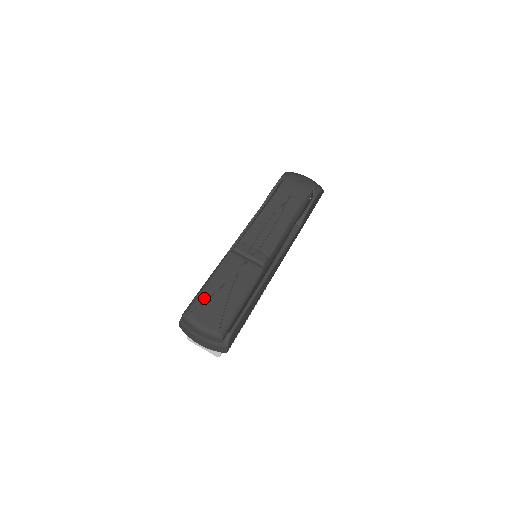
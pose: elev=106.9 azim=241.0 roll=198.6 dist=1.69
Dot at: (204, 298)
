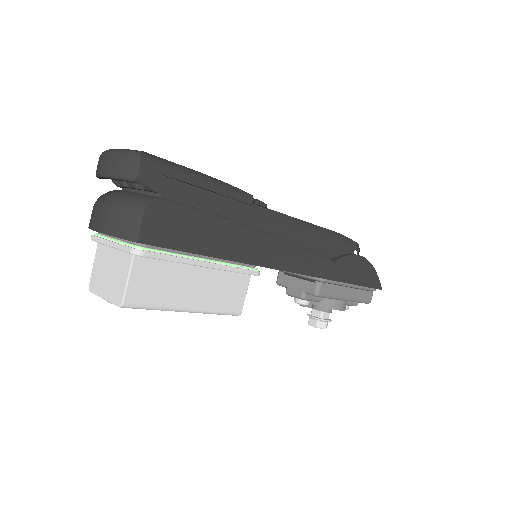
Dot at: occluded
